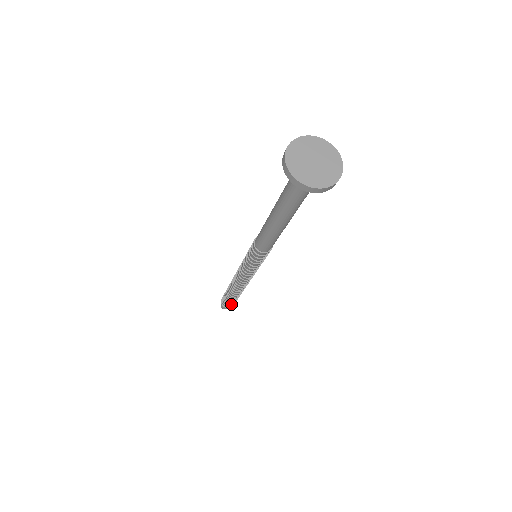
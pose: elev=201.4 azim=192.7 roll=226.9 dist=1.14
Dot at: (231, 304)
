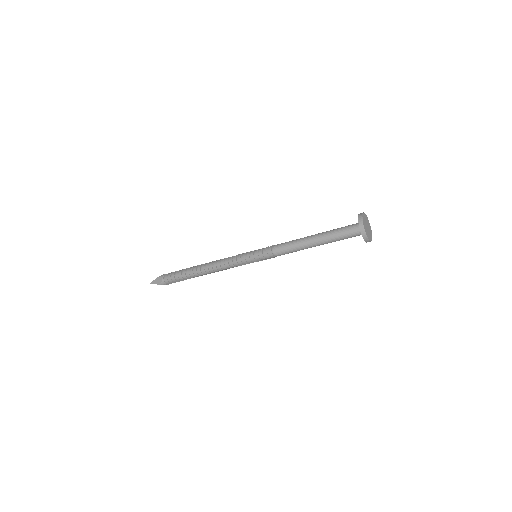
Dot at: occluded
